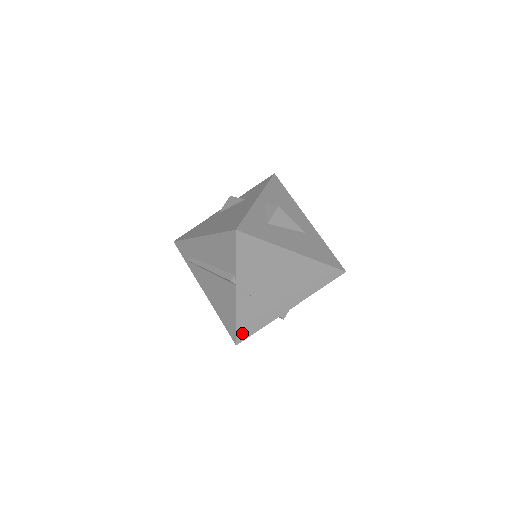
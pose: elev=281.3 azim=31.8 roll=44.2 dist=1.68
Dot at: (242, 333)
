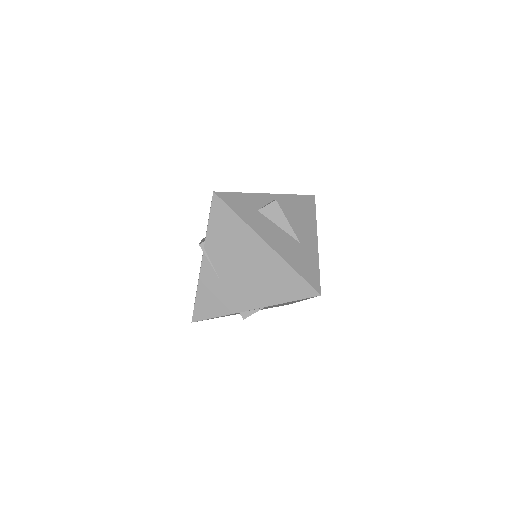
Dot at: (200, 311)
